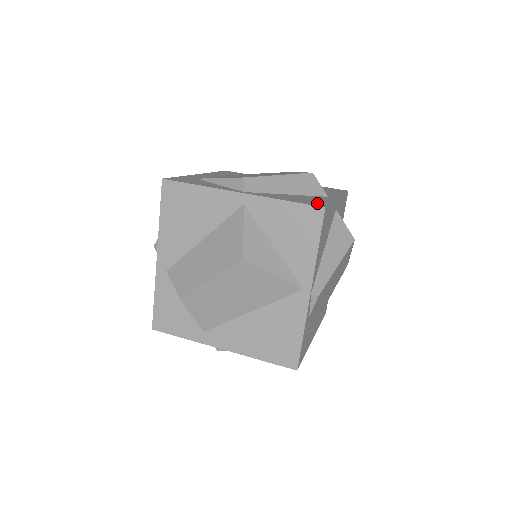
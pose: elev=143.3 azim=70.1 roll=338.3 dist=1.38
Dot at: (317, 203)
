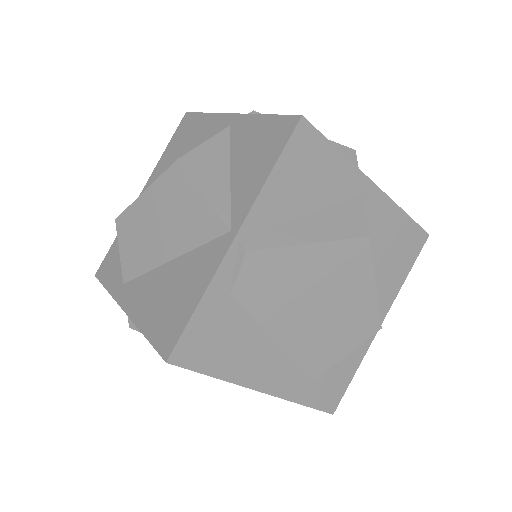
Dot at: occluded
